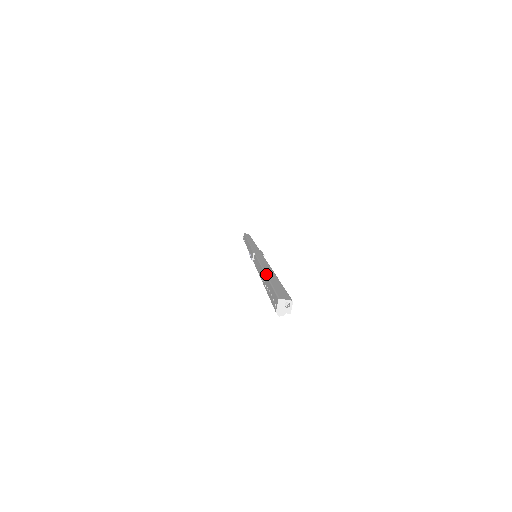
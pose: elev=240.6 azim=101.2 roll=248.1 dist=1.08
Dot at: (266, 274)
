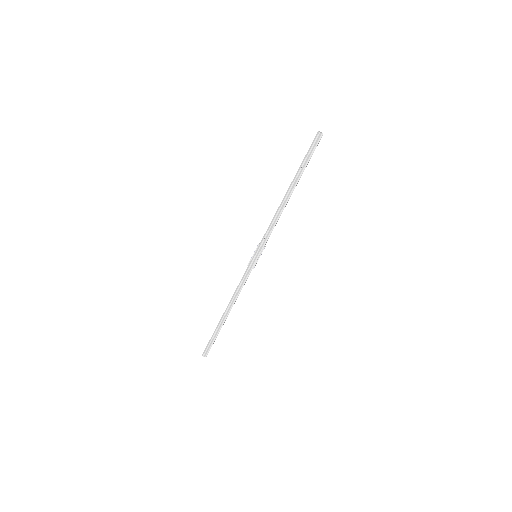
Dot at: occluded
